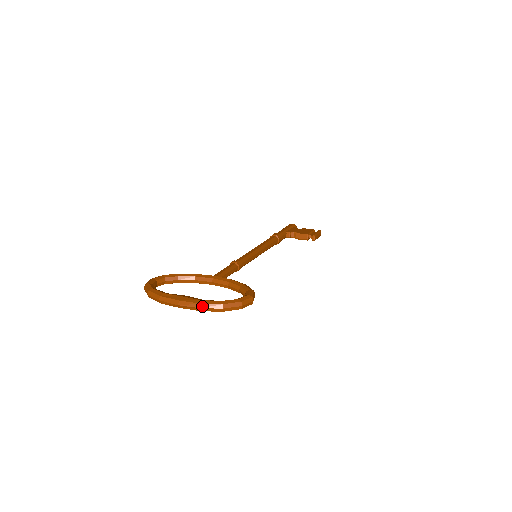
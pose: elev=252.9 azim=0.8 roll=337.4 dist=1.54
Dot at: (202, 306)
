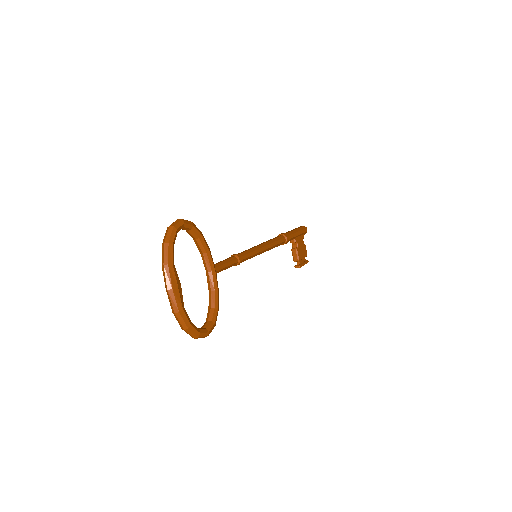
Dot at: (177, 314)
